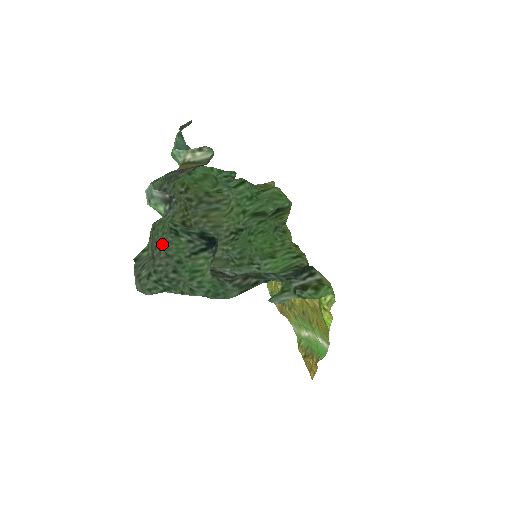
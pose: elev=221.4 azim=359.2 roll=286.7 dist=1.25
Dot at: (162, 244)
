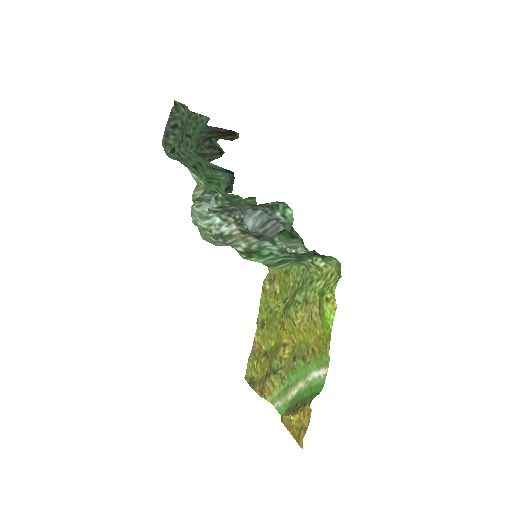
Dot at: (190, 142)
